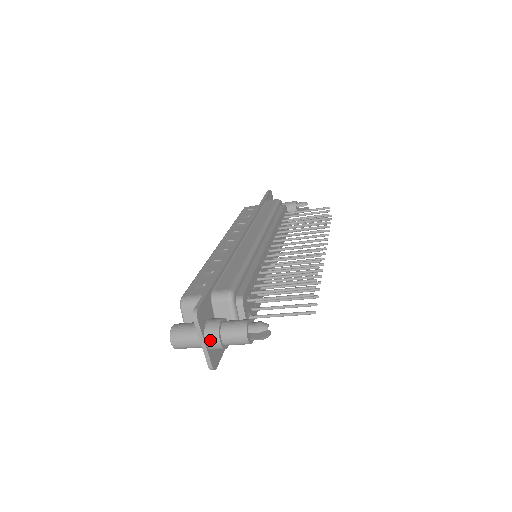
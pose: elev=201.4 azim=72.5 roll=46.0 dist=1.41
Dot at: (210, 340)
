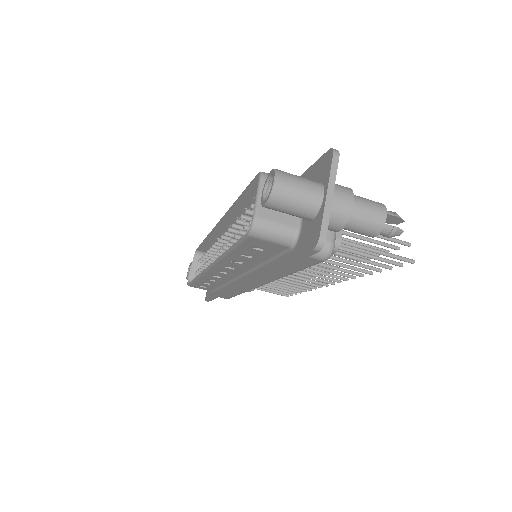
Dot at: (340, 195)
